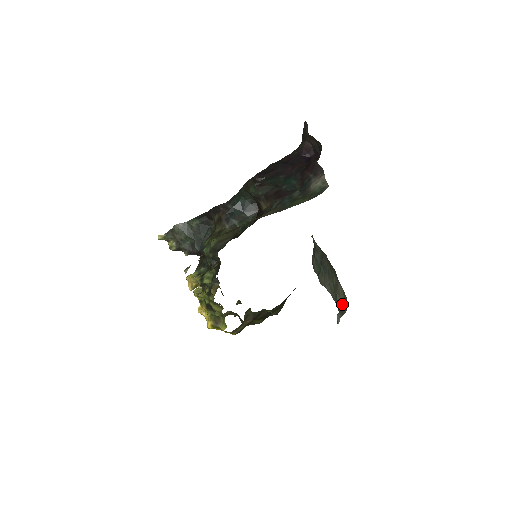
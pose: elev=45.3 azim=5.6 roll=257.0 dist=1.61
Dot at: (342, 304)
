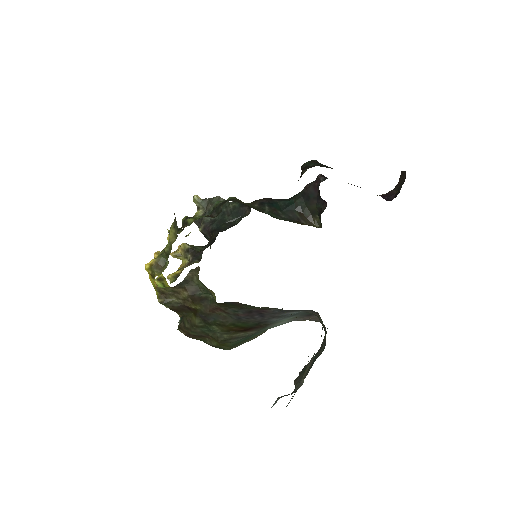
Dot at: (297, 389)
